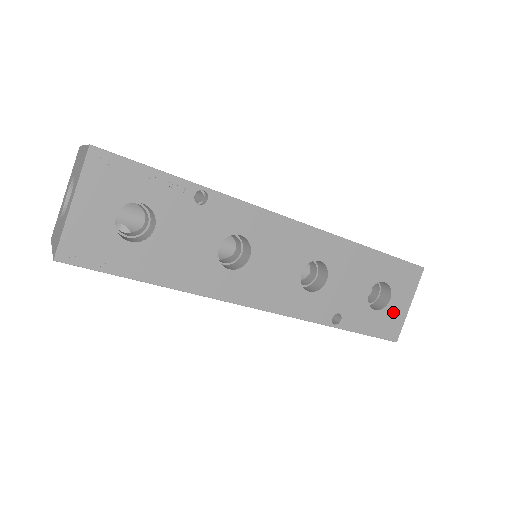
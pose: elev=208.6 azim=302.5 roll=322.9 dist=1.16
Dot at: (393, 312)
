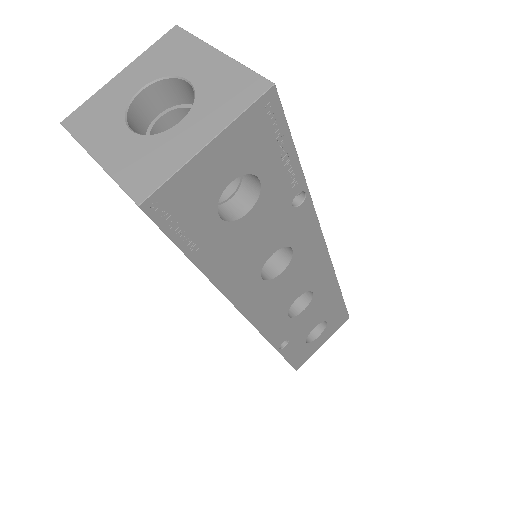
Dot at: (312, 347)
